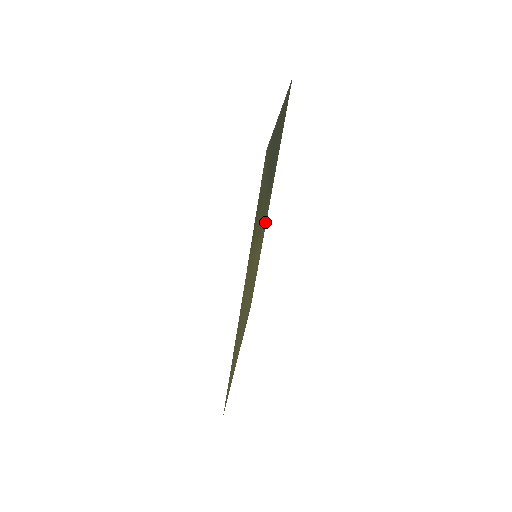
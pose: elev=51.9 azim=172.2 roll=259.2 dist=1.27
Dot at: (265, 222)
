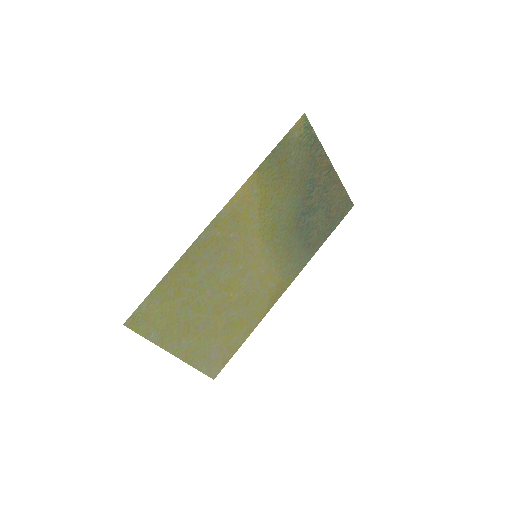
Dot at: (279, 285)
